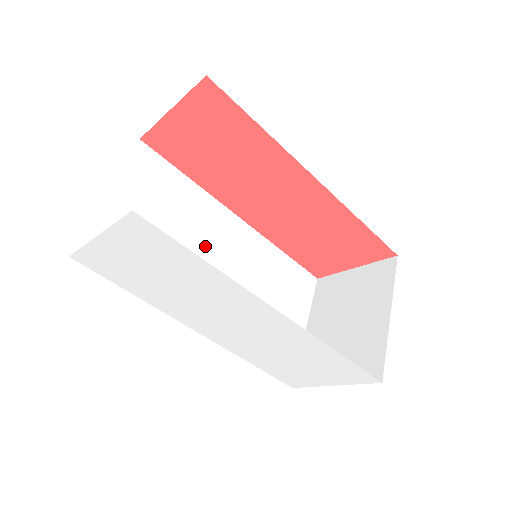
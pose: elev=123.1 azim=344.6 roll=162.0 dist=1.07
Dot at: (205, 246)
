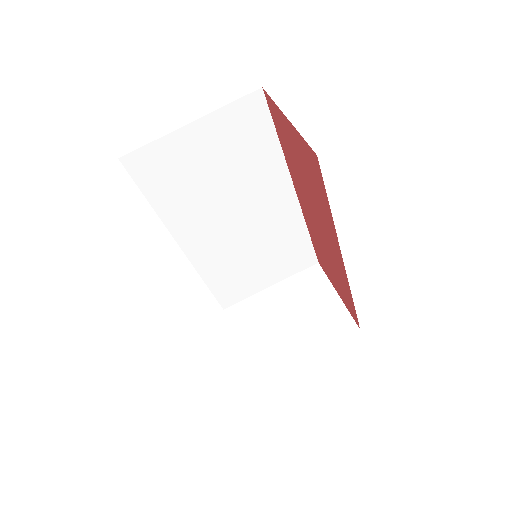
Dot at: (242, 200)
